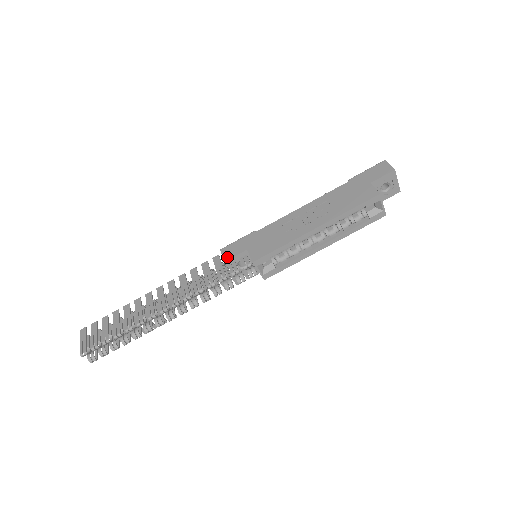
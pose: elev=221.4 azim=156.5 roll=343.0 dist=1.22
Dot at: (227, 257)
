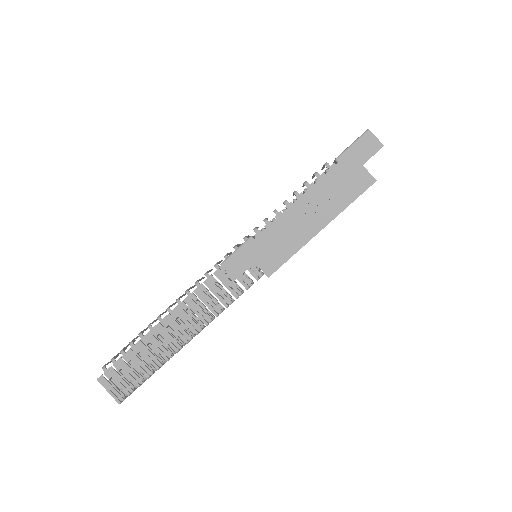
Dot at: (236, 275)
